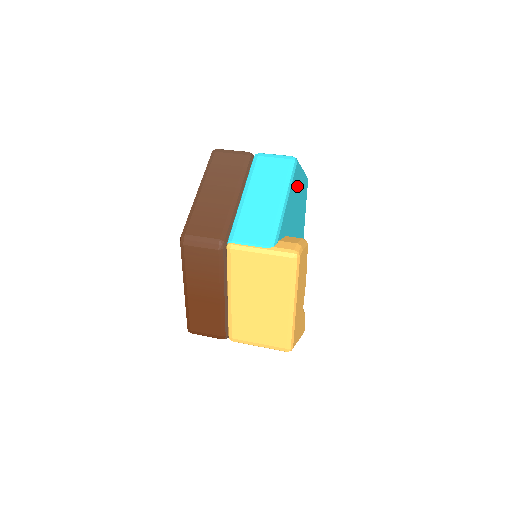
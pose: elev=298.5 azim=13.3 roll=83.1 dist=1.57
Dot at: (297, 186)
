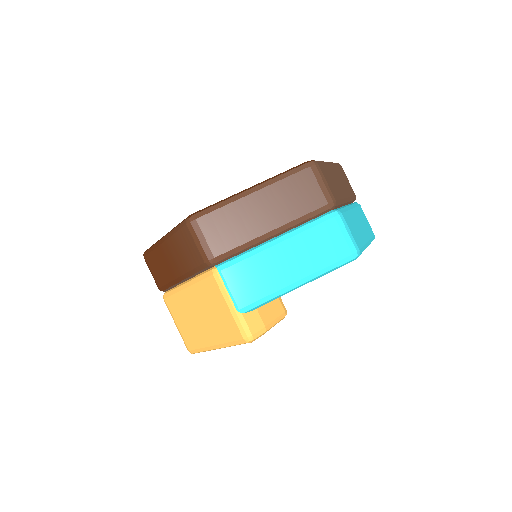
Dot at: occluded
